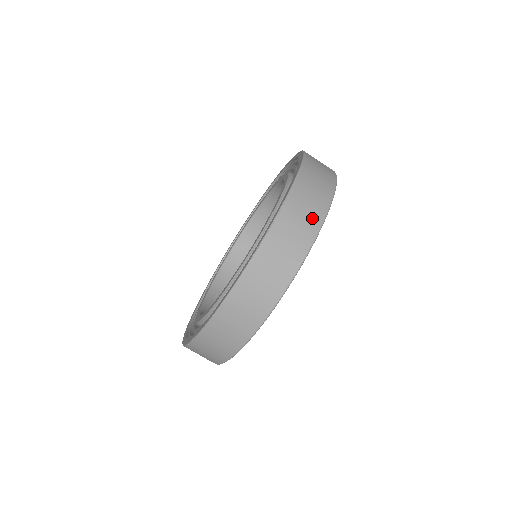
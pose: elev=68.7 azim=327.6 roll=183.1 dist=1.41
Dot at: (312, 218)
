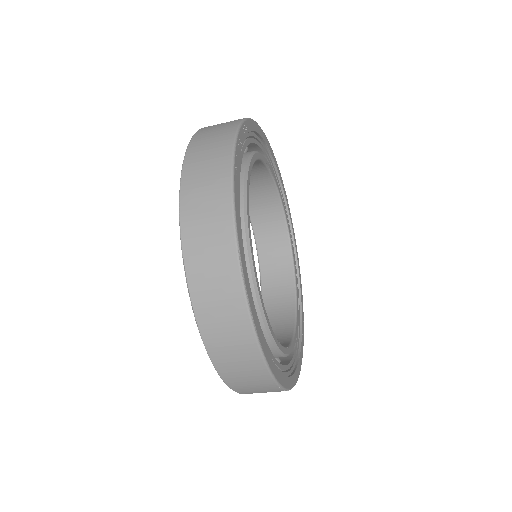
Dot at: (222, 256)
